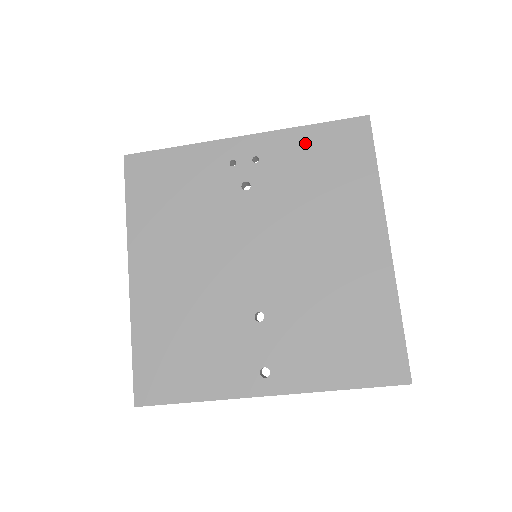
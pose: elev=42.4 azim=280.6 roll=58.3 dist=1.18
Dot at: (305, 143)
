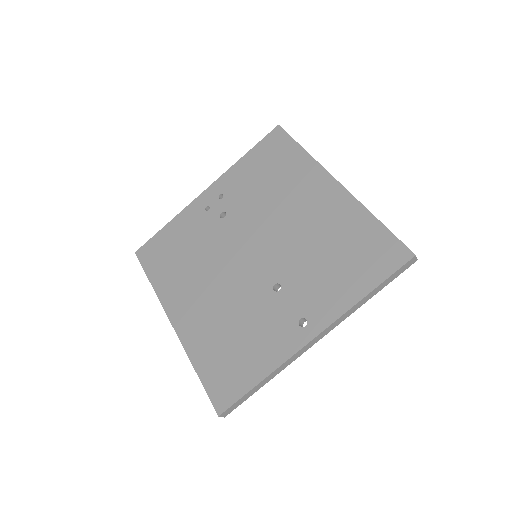
Dot at: (247, 166)
